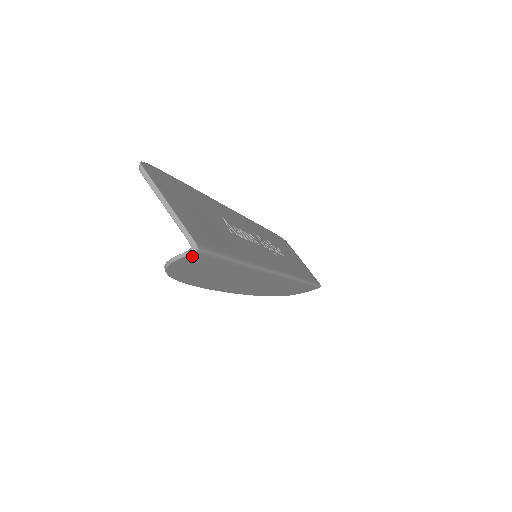
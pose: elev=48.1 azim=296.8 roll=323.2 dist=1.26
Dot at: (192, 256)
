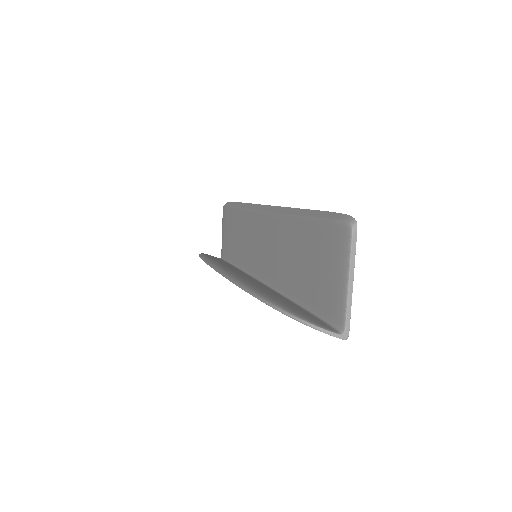
Dot at: (334, 335)
